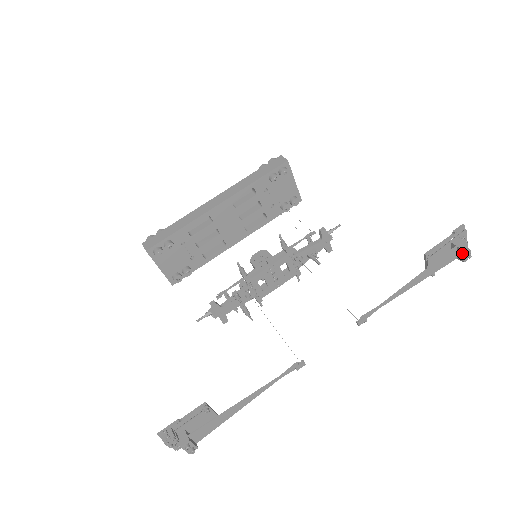
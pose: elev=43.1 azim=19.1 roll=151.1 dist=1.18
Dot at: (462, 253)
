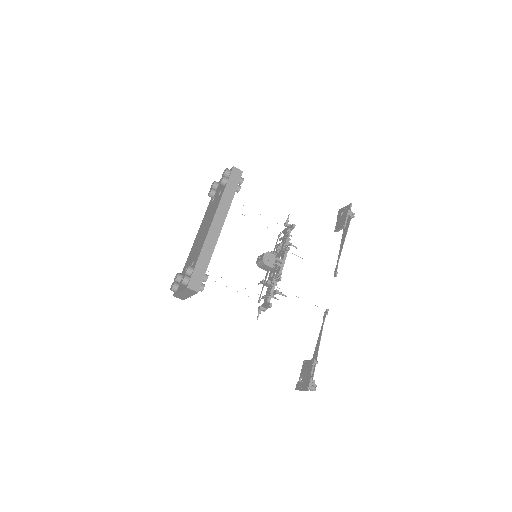
Dot at: (351, 218)
